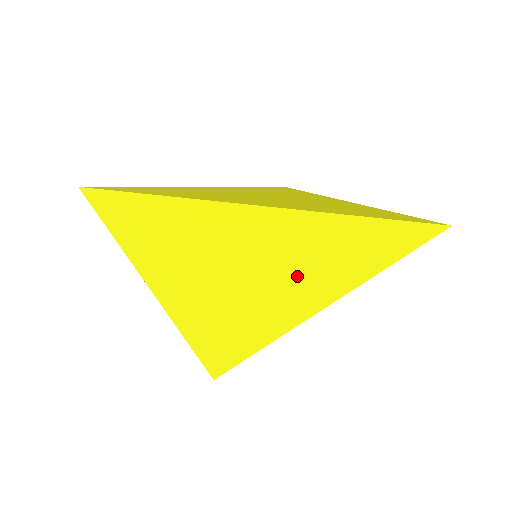
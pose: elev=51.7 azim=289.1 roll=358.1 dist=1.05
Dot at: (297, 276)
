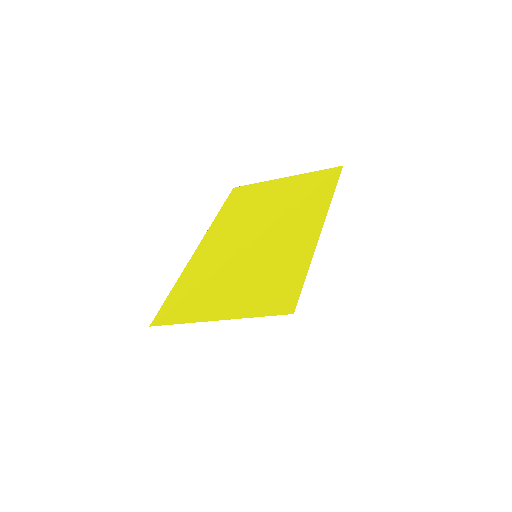
Dot at: (286, 252)
